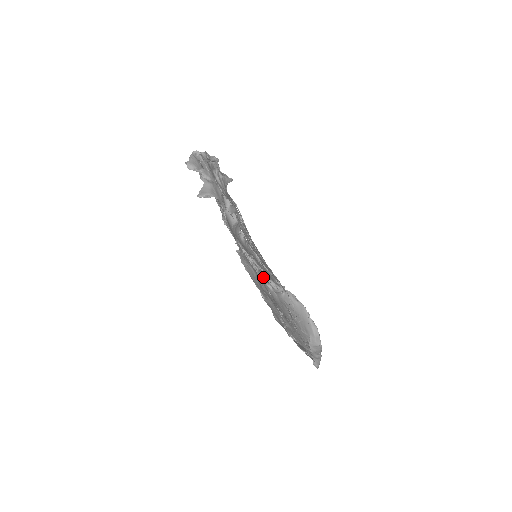
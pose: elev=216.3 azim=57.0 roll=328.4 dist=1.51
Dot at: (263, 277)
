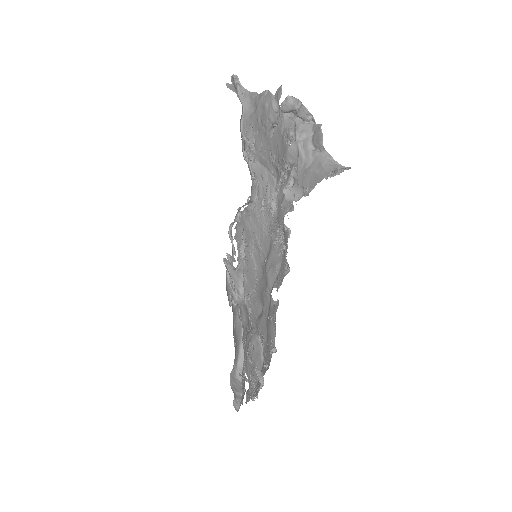
Dot at: (233, 279)
